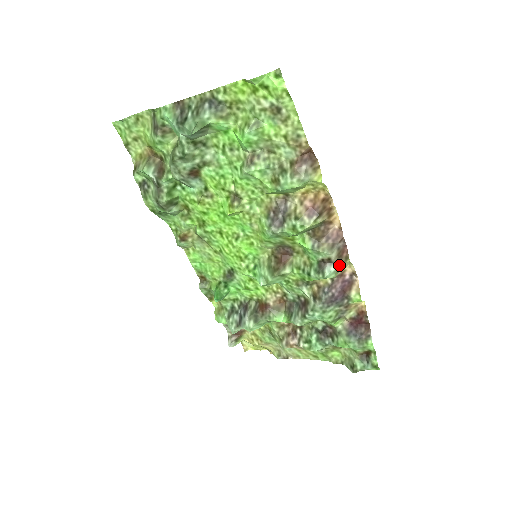
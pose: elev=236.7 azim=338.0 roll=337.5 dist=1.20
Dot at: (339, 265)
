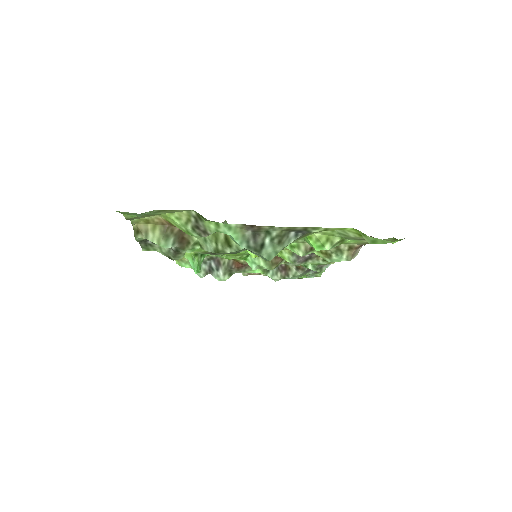
Dot at: occluded
